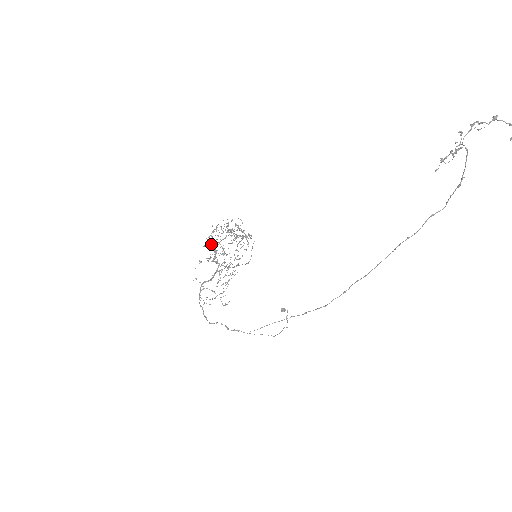
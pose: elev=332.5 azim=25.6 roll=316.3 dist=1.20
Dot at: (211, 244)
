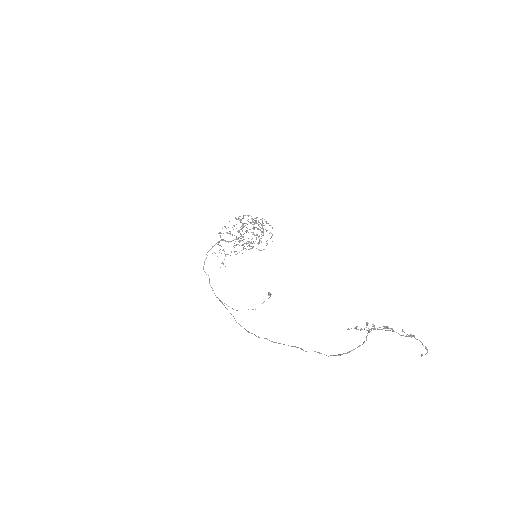
Dot at: occluded
